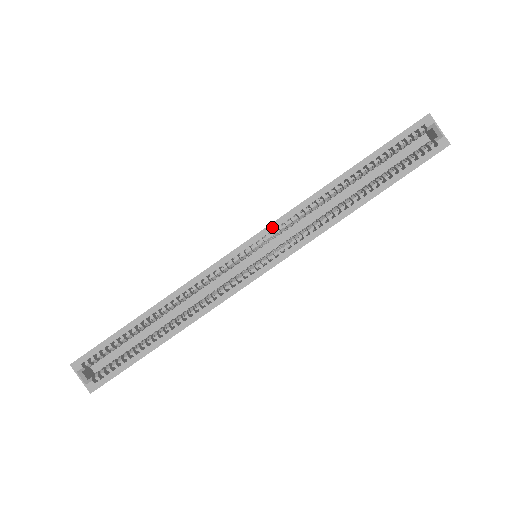
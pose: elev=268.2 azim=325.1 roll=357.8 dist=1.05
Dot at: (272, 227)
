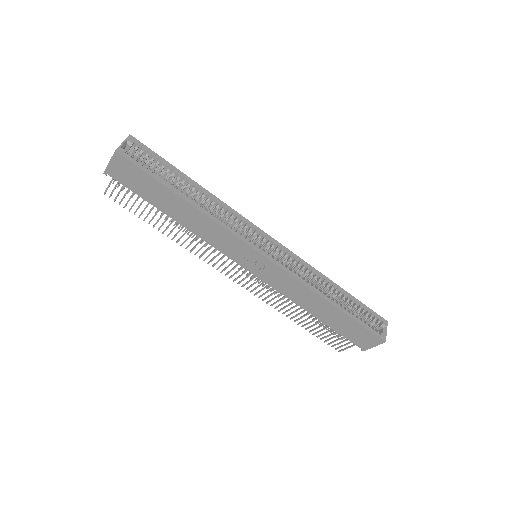
Dot at: (289, 251)
